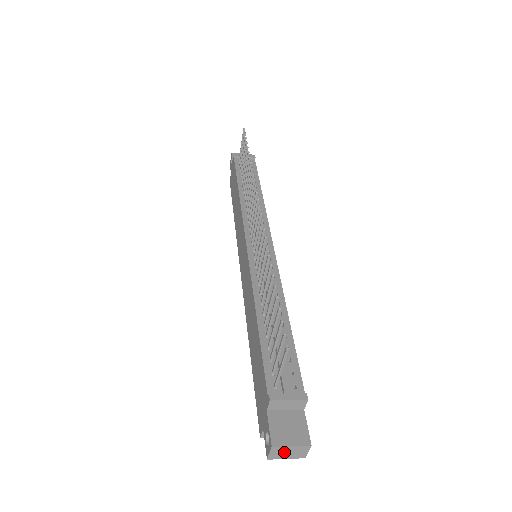
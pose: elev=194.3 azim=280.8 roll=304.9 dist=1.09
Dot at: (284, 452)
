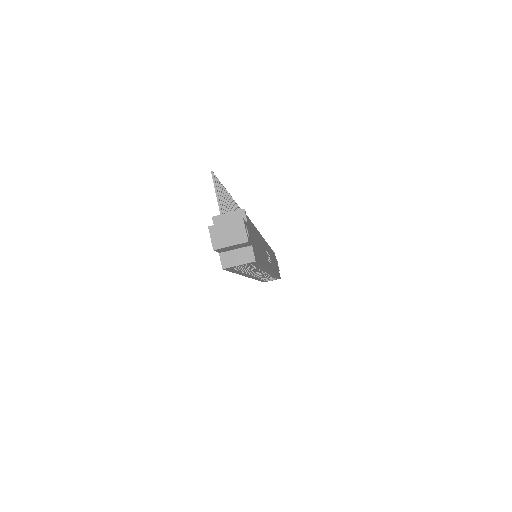
Dot at: (223, 234)
